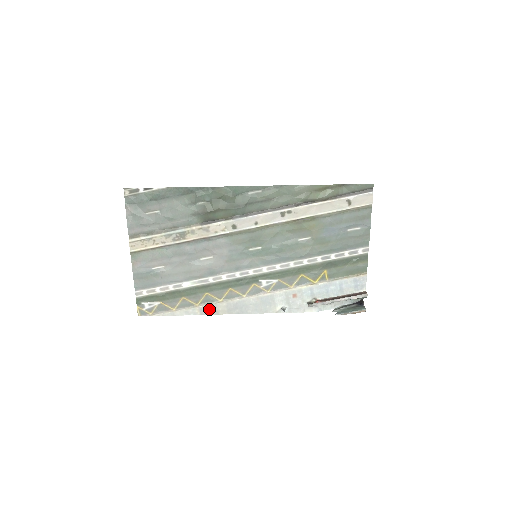
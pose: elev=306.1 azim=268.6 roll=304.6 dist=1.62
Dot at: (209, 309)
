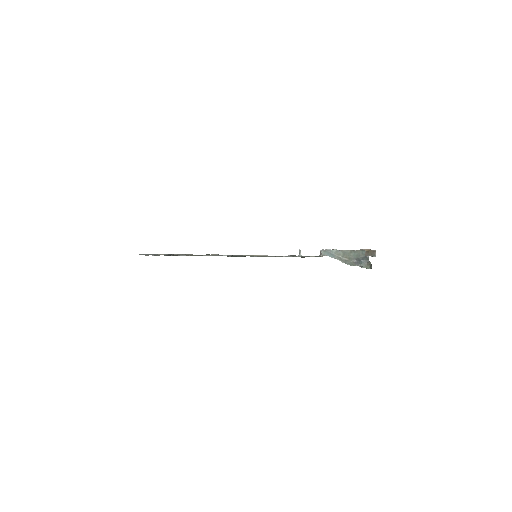
Dot at: occluded
